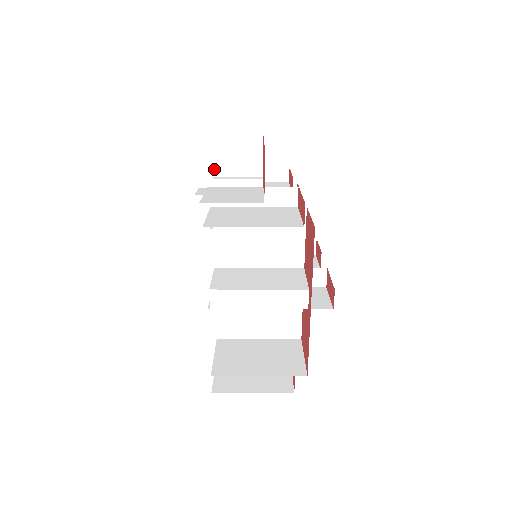
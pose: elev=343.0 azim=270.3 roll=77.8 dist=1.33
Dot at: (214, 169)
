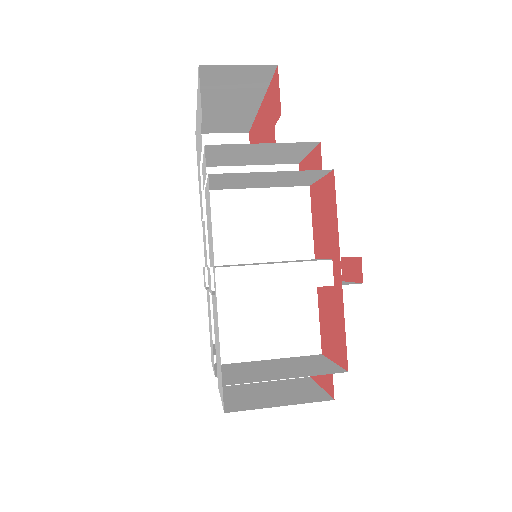
Dot at: occluded
